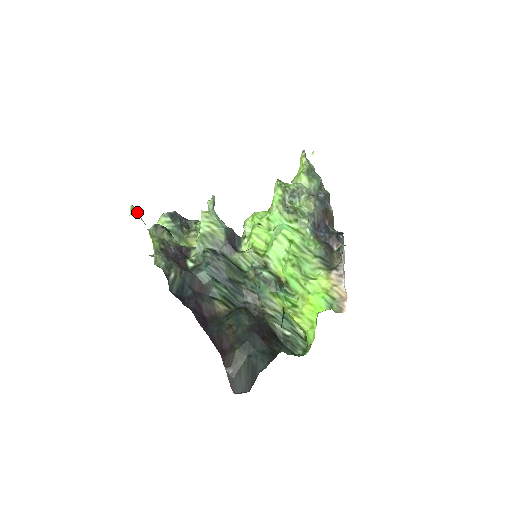
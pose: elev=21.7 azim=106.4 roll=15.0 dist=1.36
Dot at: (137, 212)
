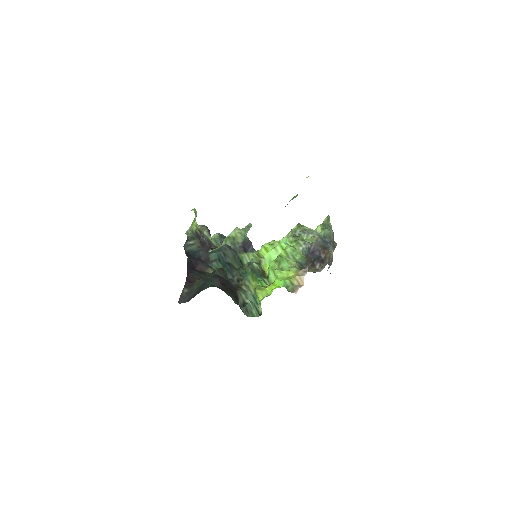
Dot at: (195, 211)
